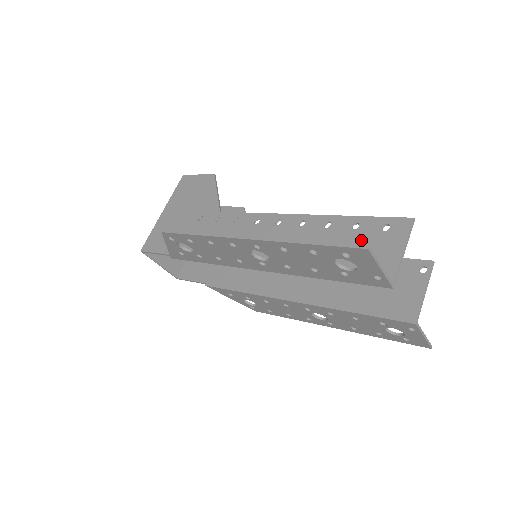
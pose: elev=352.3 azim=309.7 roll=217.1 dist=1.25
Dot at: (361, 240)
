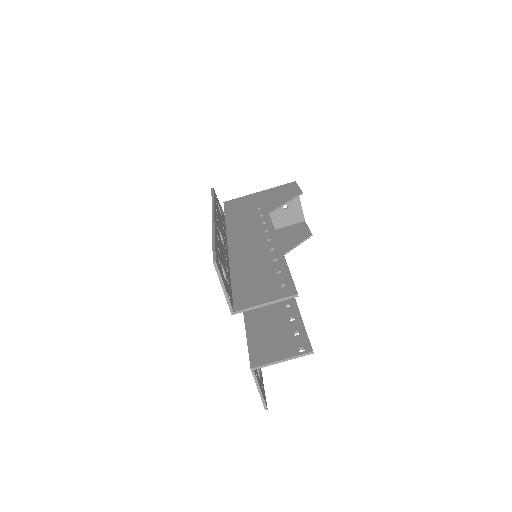
Dot at: (267, 281)
